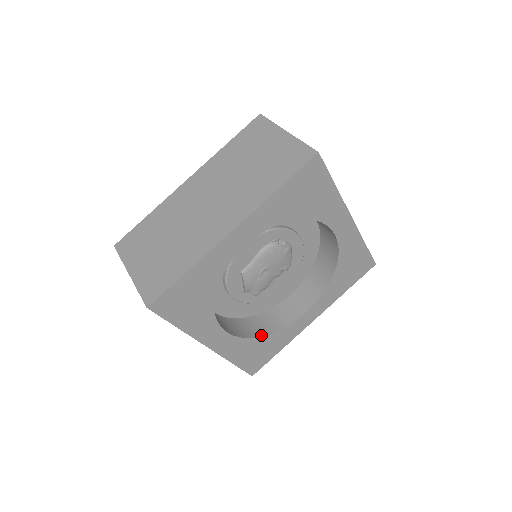
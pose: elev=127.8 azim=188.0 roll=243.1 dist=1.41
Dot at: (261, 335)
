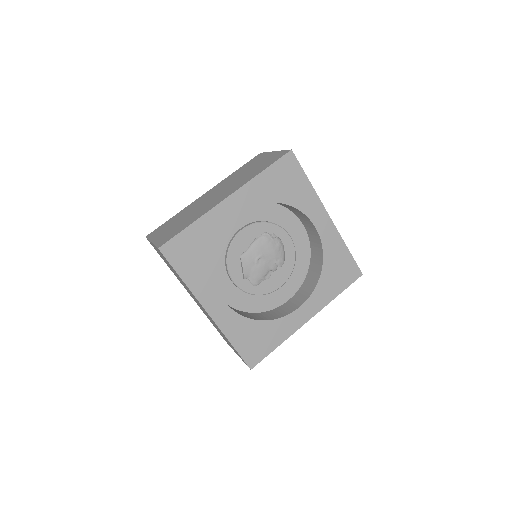
Dot at: (257, 319)
